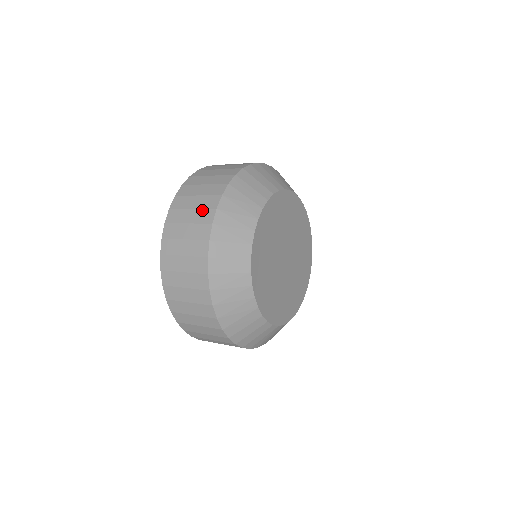
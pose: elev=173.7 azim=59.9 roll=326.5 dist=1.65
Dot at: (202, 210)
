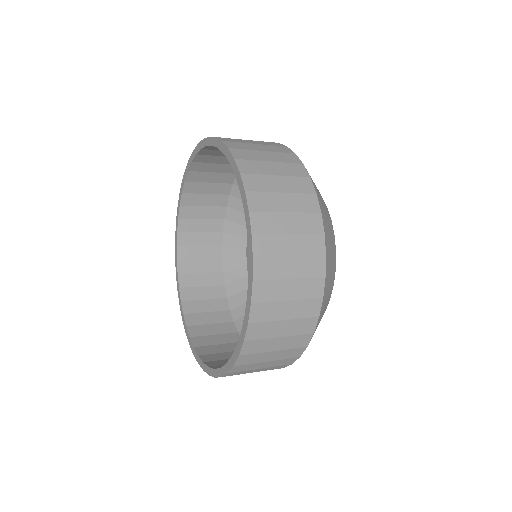
Dot at: (303, 215)
